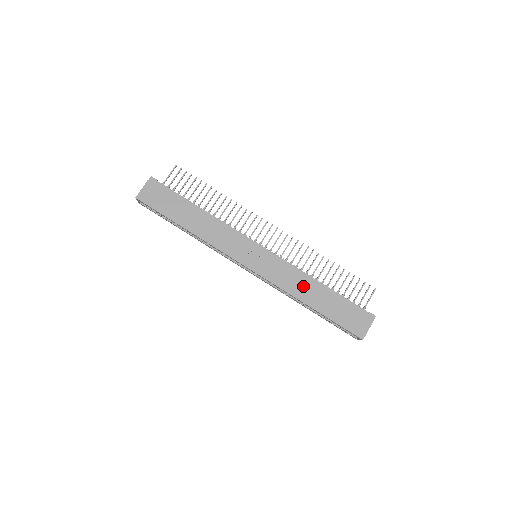
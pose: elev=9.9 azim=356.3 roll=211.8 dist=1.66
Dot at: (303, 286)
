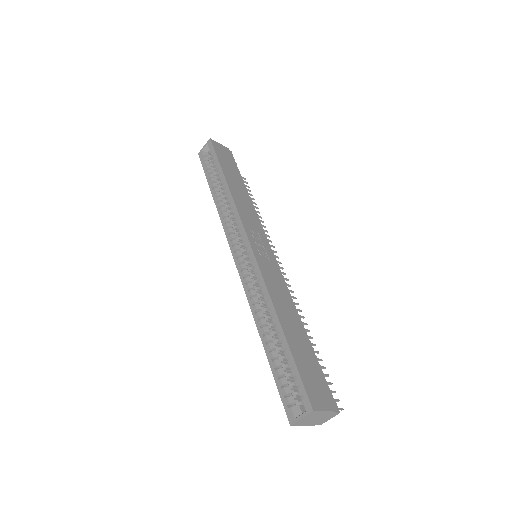
Dot at: (286, 305)
